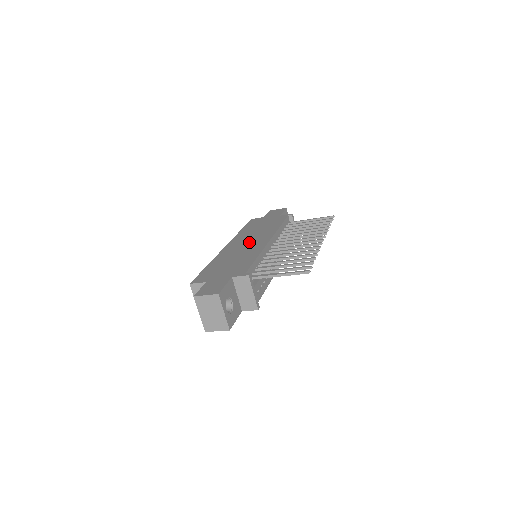
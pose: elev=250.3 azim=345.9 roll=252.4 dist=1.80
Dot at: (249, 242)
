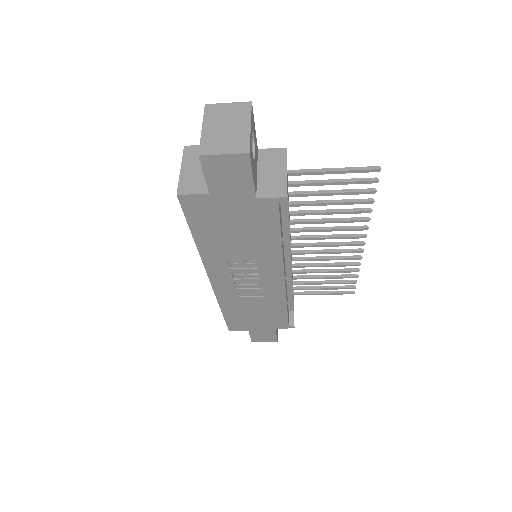
Dot at: occluded
